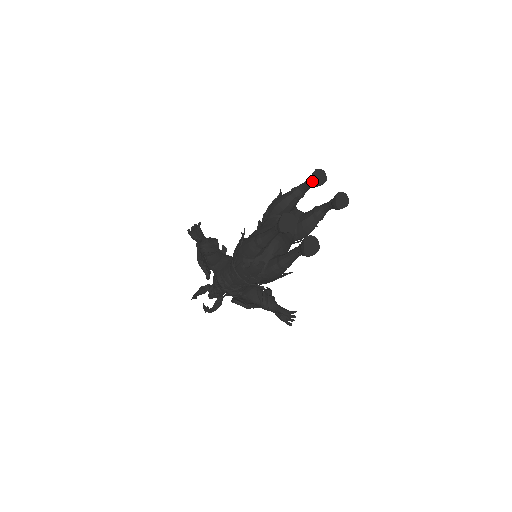
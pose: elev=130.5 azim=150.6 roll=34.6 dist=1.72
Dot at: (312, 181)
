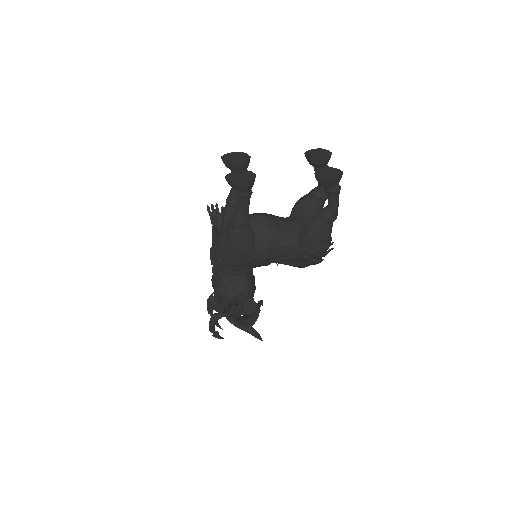
Dot at: (306, 152)
